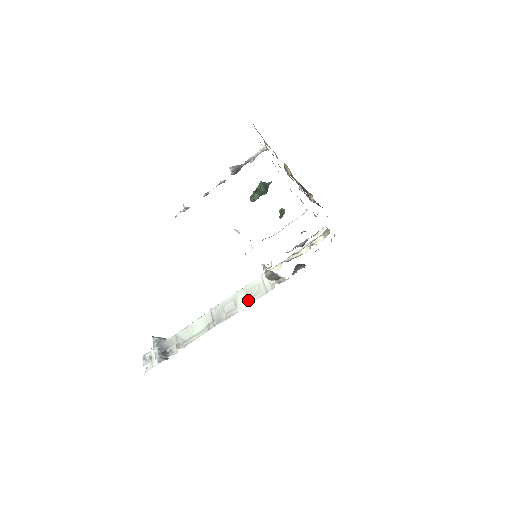
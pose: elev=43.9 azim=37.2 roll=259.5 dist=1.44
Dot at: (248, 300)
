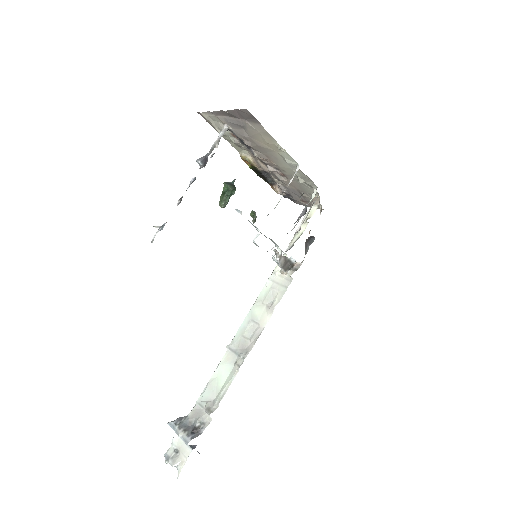
Dot at: (269, 309)
